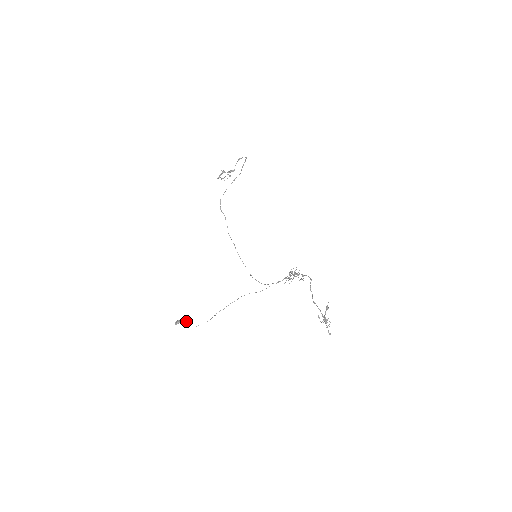
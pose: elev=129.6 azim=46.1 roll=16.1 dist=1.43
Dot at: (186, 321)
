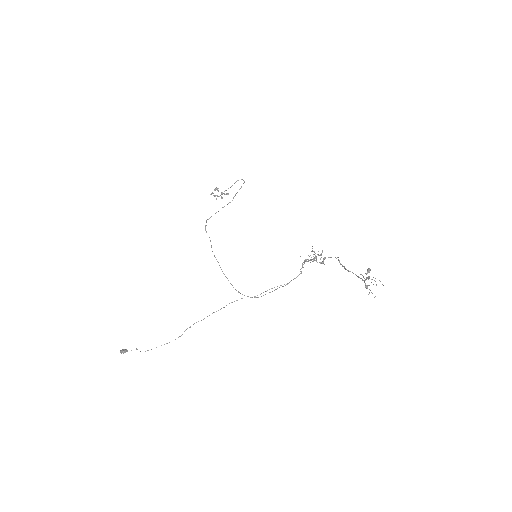
Dot at: occluded
